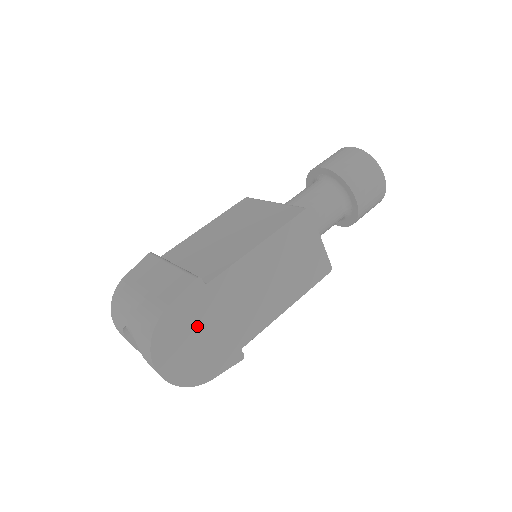
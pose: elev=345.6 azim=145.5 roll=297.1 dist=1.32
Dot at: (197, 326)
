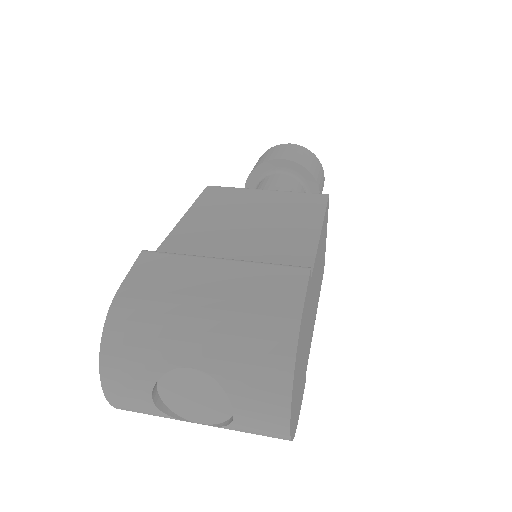
Dot at: (303, 341)
